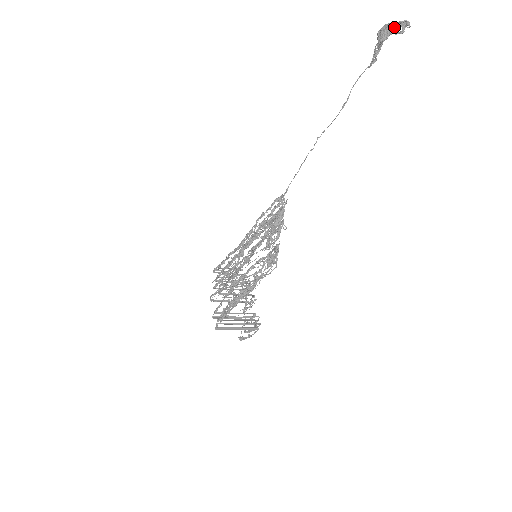
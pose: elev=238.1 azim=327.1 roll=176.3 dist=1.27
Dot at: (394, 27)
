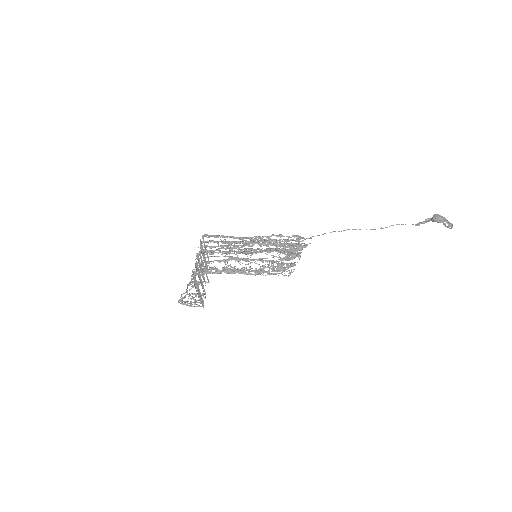
Dot at: (445, 221)
